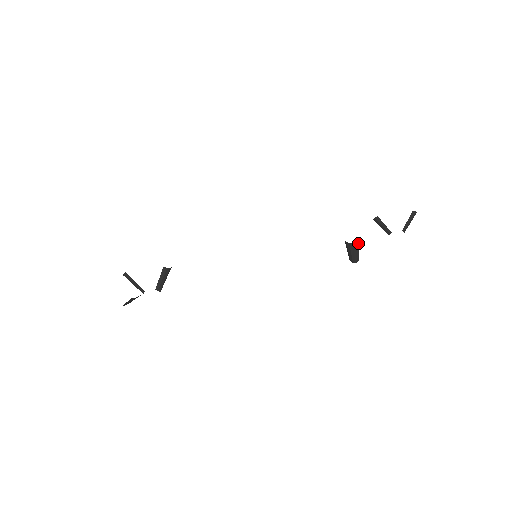
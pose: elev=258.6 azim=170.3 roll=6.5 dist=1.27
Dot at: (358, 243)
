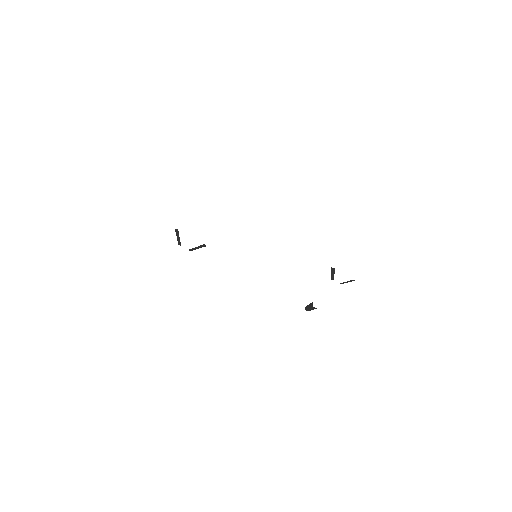
Dot at: occluded
